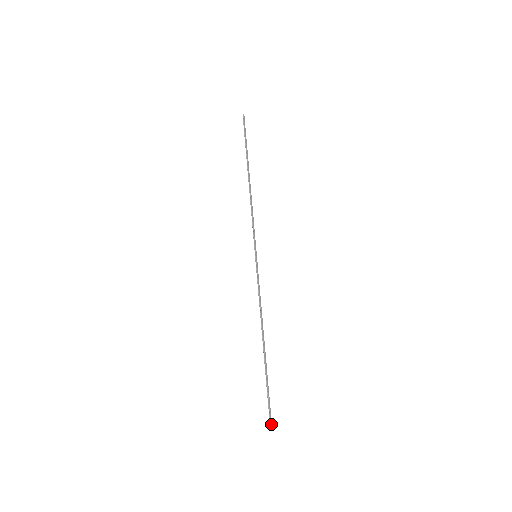
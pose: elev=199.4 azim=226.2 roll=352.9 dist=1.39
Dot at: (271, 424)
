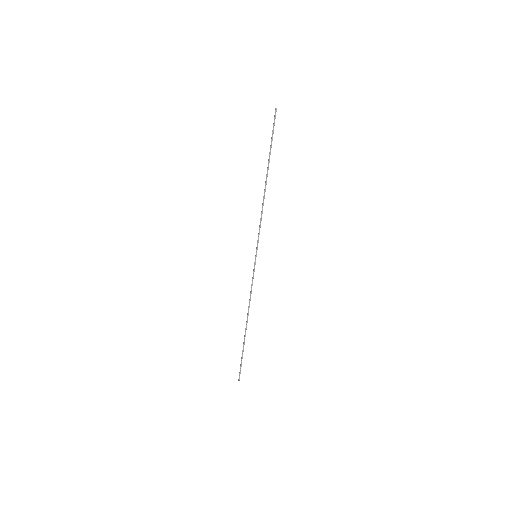
Dot at: (239, 380)
